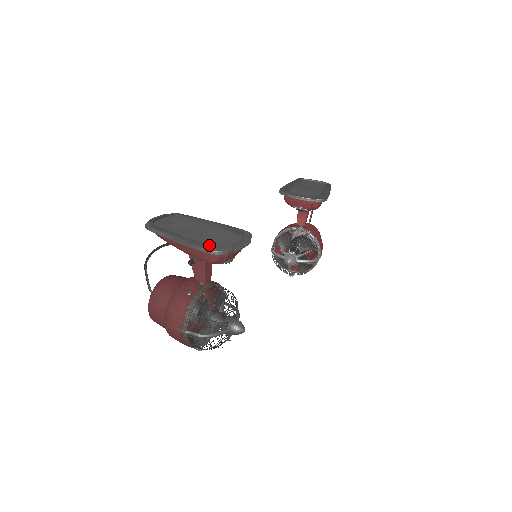
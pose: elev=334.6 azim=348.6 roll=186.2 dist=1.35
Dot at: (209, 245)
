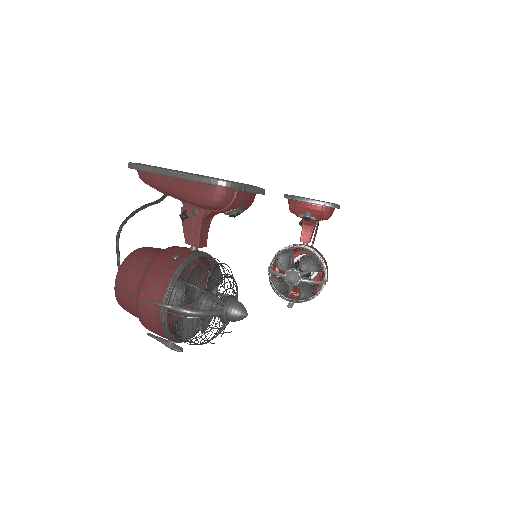
Dot at: occluded
